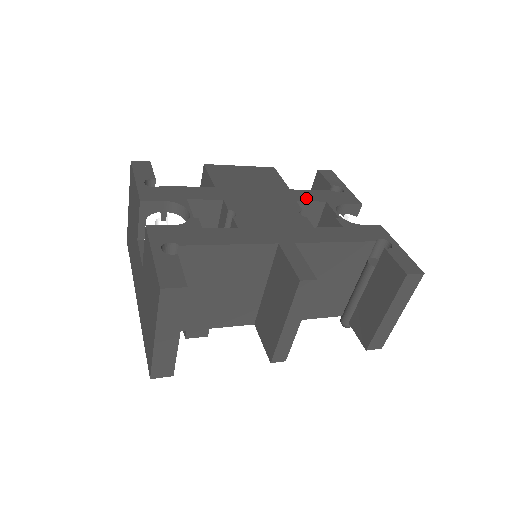
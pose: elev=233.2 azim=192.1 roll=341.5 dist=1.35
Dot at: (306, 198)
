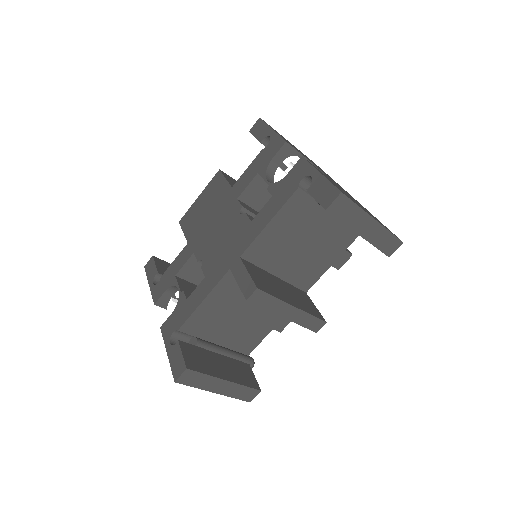
Dot at: (243, 186)
